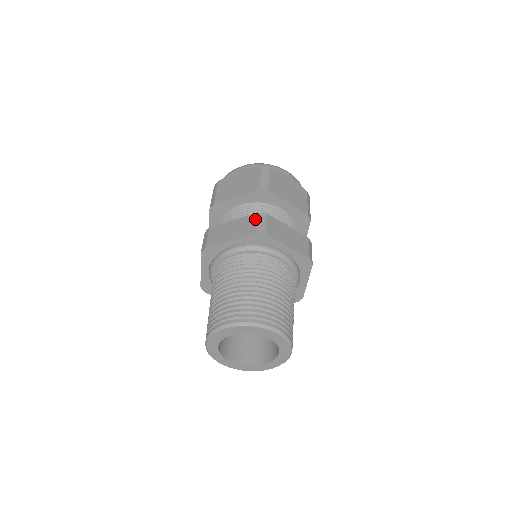
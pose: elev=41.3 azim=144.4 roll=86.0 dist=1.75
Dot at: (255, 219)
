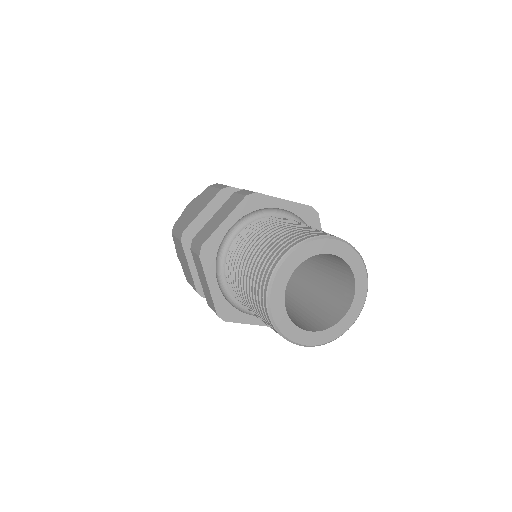
Dot at: (236, 195)
